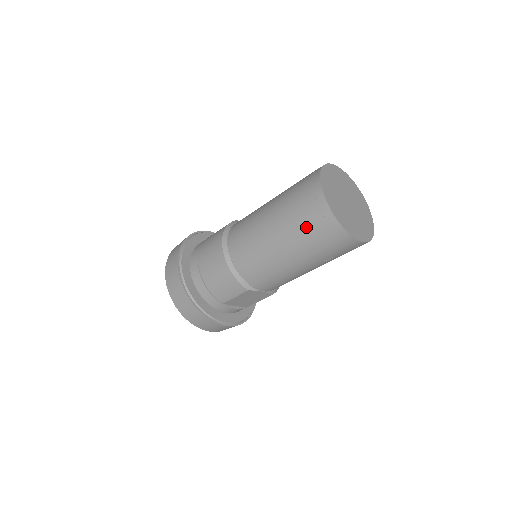
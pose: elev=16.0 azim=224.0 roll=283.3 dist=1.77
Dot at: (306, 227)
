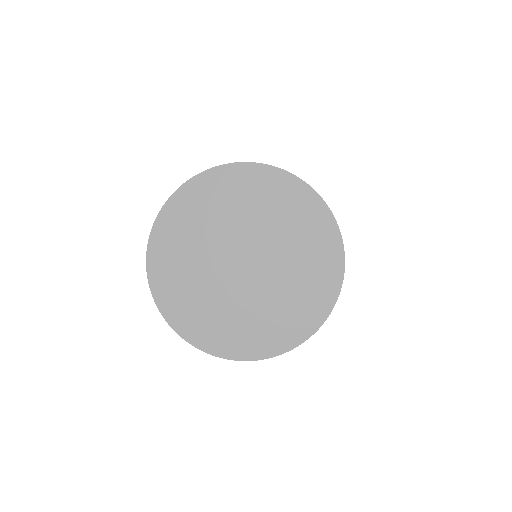
Dot at: occluded
